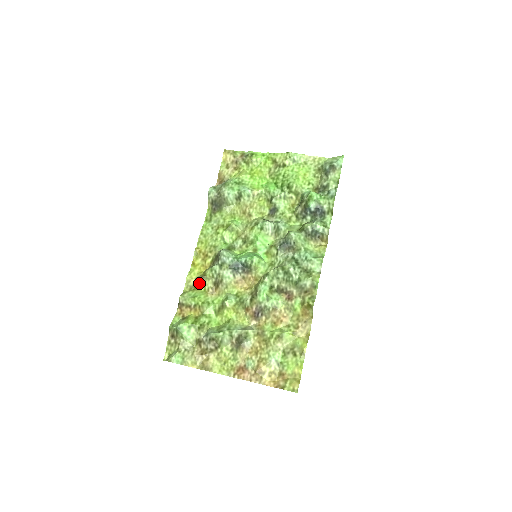
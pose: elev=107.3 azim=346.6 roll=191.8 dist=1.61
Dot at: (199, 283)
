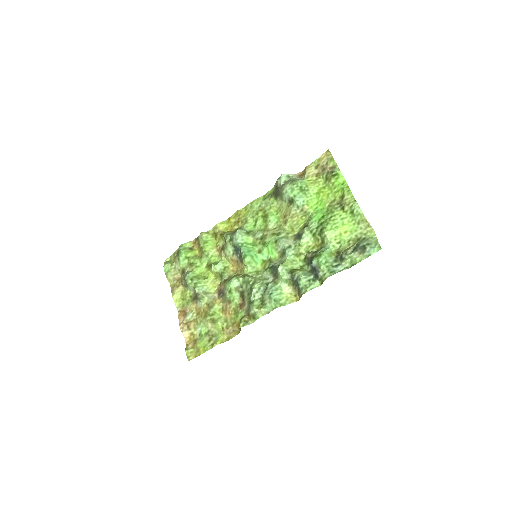
Dot at: (218, 236)
